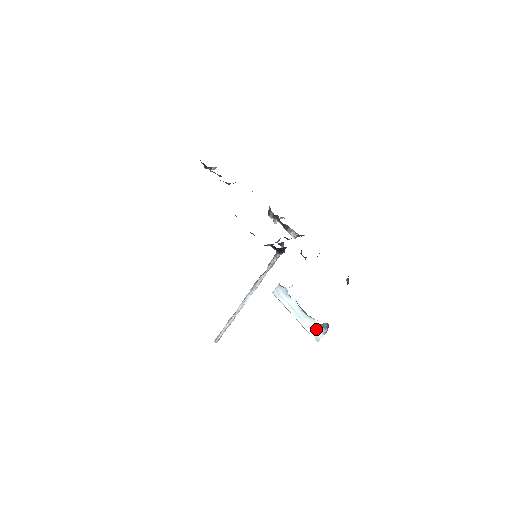
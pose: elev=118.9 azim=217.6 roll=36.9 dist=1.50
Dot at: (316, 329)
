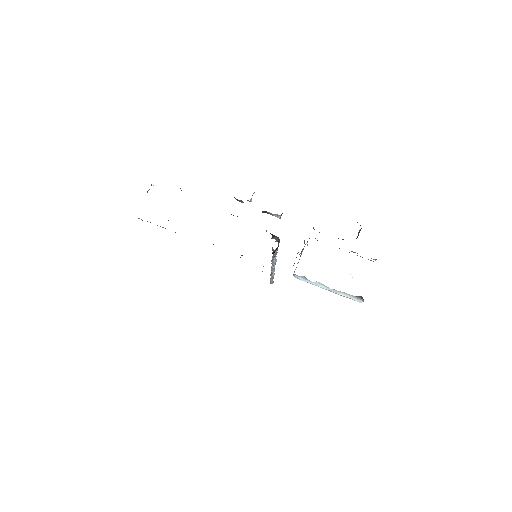
Dot at: (352, 298)
